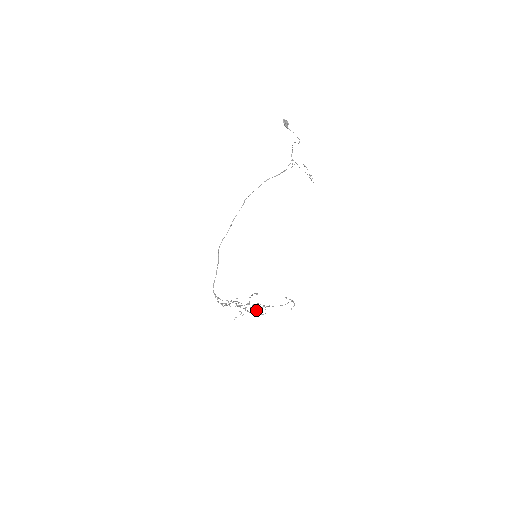
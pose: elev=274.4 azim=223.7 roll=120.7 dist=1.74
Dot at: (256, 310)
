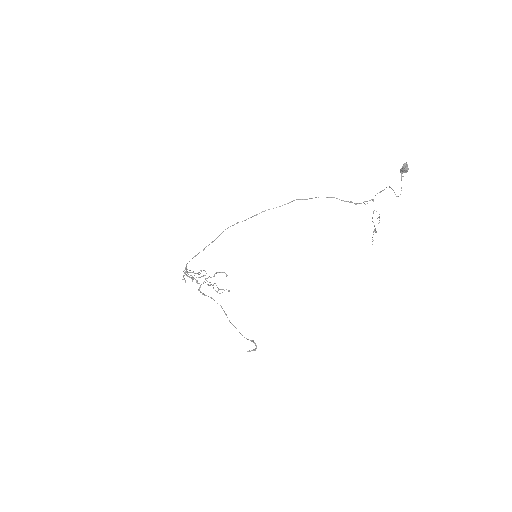
Dot at: occluded
